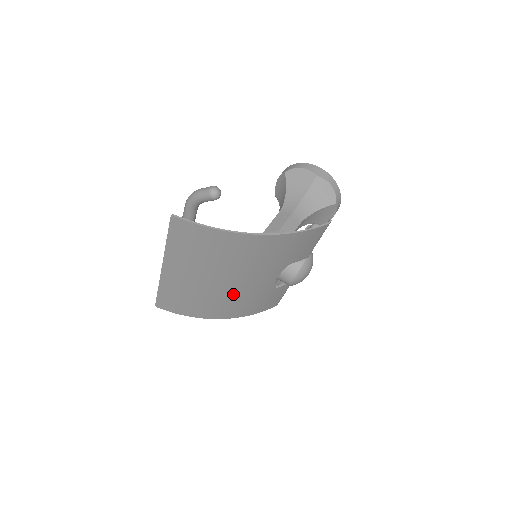
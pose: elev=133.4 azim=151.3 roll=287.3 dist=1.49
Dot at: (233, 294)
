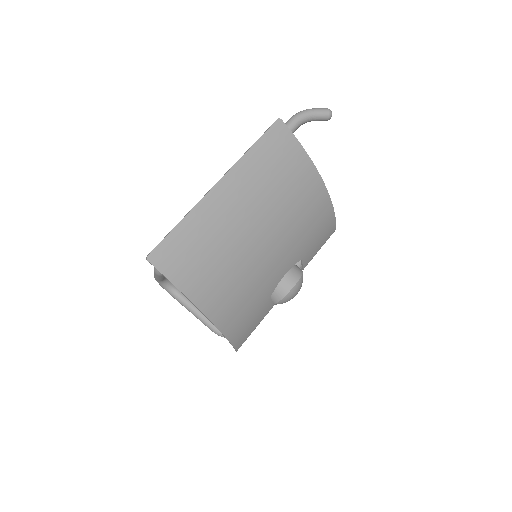
Dot at: (253, 268)
